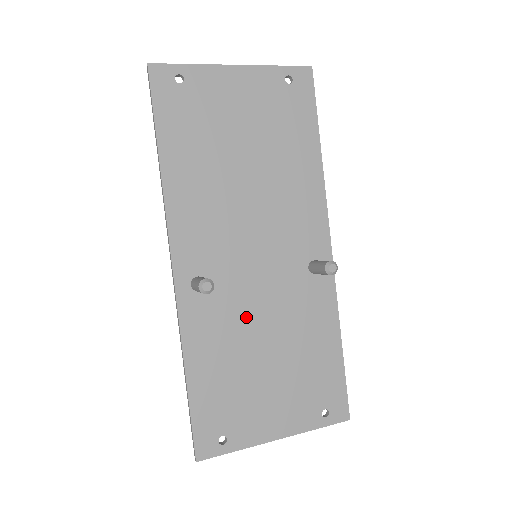
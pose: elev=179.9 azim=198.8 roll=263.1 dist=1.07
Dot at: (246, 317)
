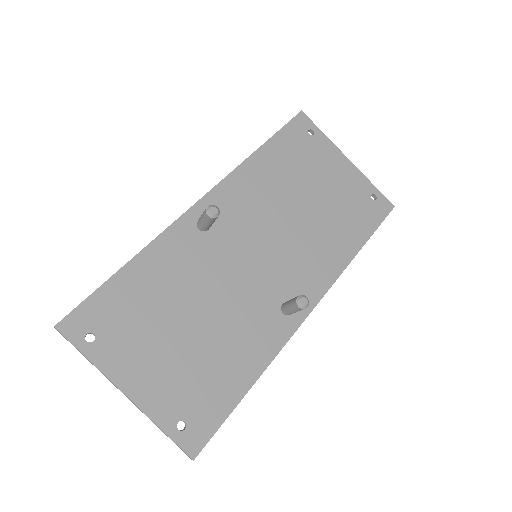
Dot at: (208, 280)
